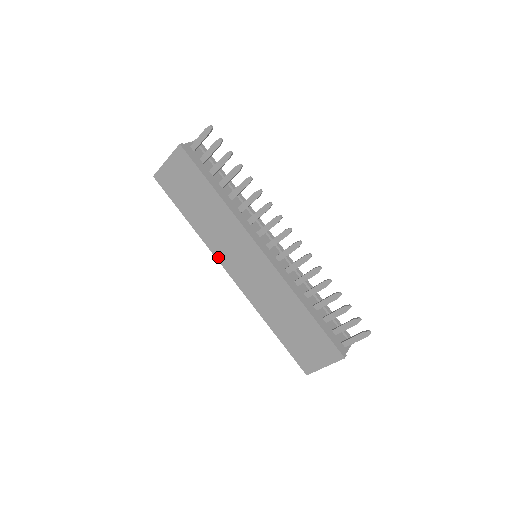
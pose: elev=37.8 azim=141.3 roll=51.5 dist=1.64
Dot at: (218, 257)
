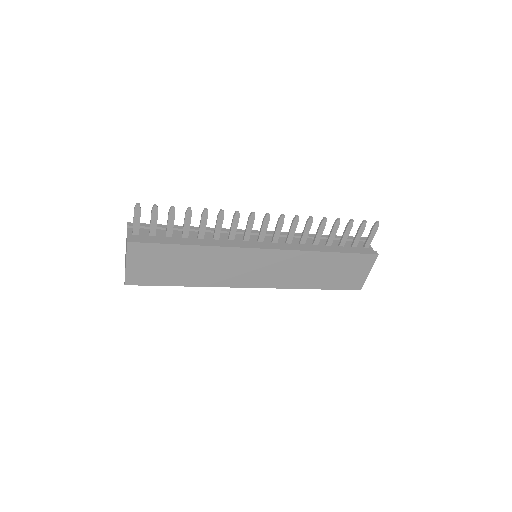
Dot at: (232, 285)
